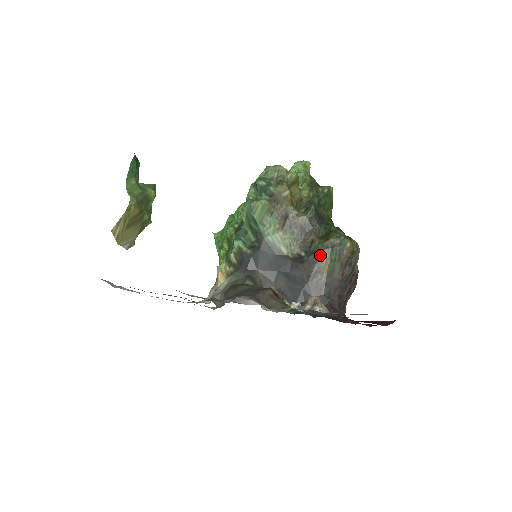
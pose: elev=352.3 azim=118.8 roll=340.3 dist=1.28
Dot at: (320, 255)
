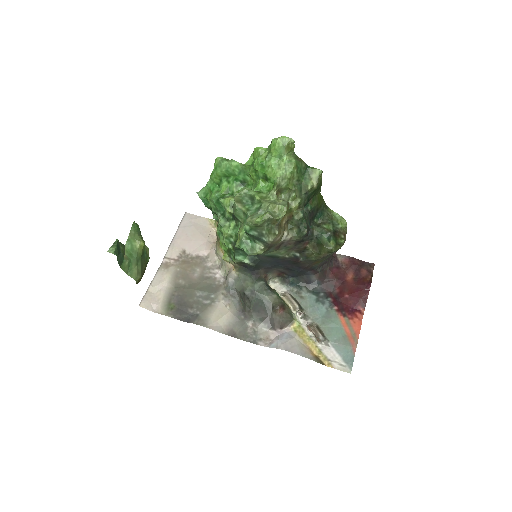
Dot at: (313, 261)
